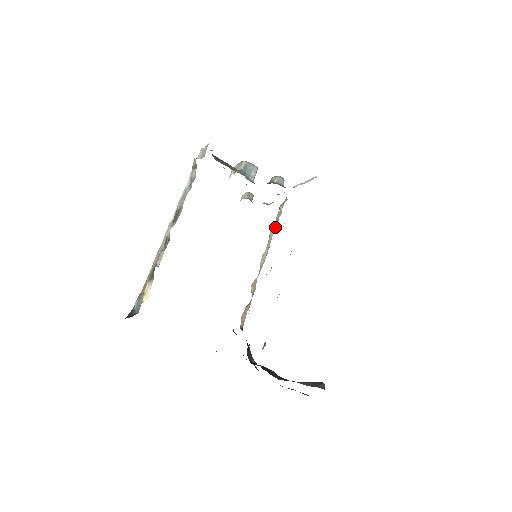
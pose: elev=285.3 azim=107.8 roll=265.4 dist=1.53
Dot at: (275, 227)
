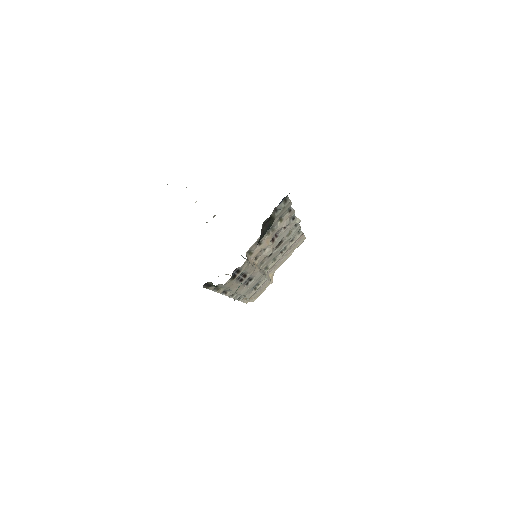
Dot at: (266, 277)
